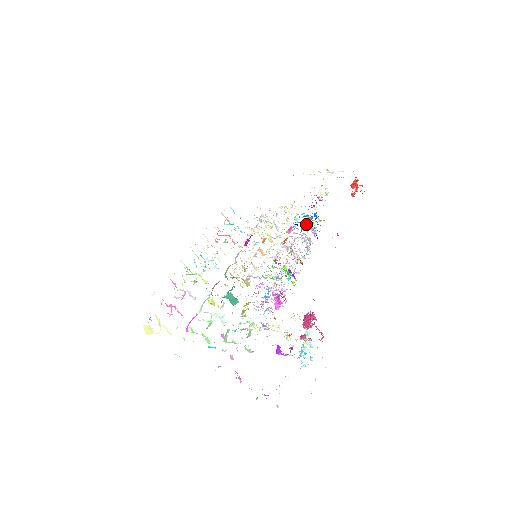
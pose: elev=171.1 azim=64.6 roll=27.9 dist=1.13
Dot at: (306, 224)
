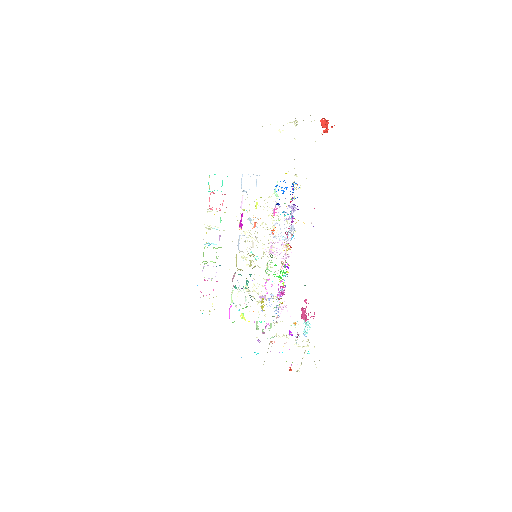
Dot at: occluded
